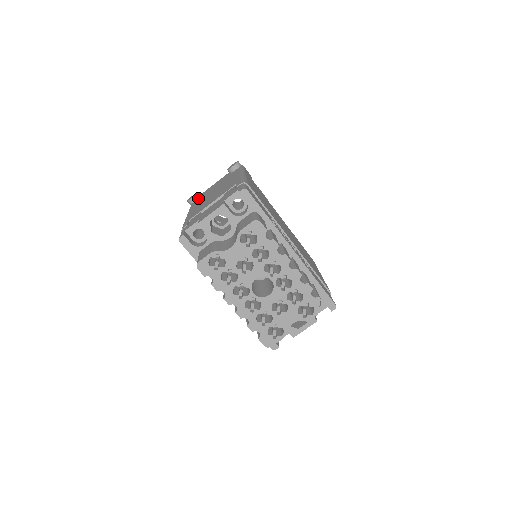
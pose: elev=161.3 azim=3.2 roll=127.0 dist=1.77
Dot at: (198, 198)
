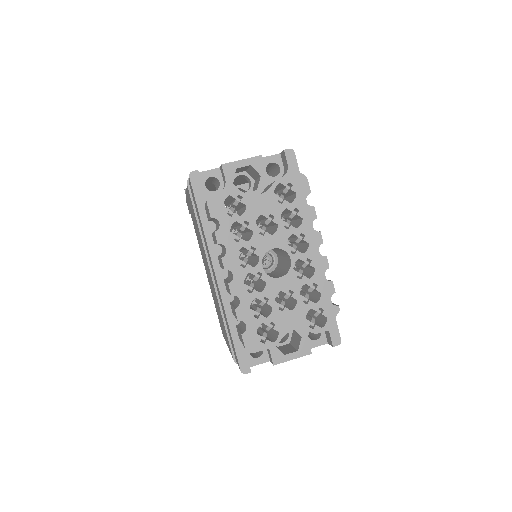
Dot at: occluded
